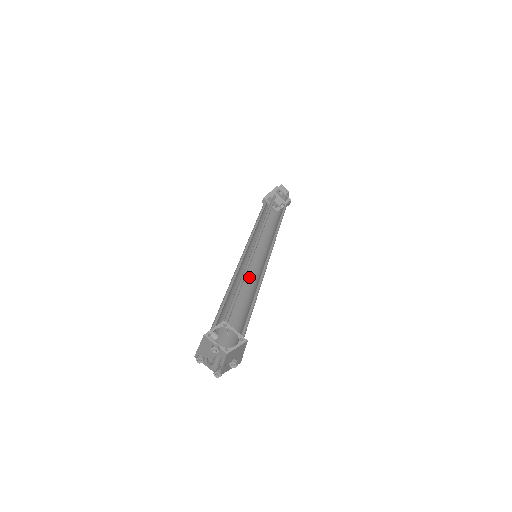
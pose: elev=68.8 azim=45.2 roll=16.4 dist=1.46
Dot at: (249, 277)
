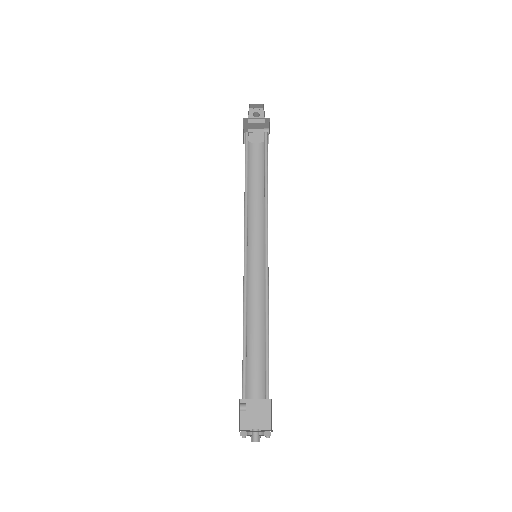
Dot at: (262, 284)
